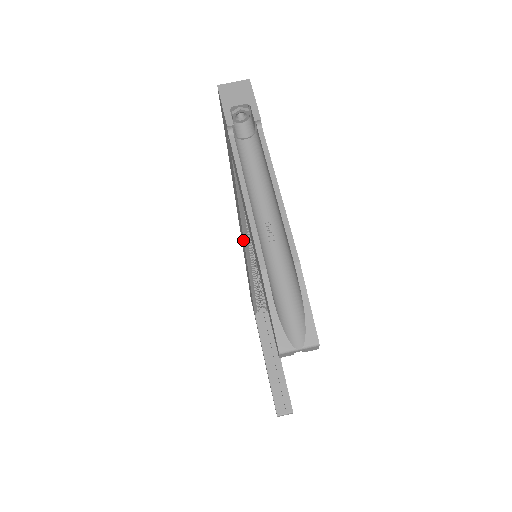
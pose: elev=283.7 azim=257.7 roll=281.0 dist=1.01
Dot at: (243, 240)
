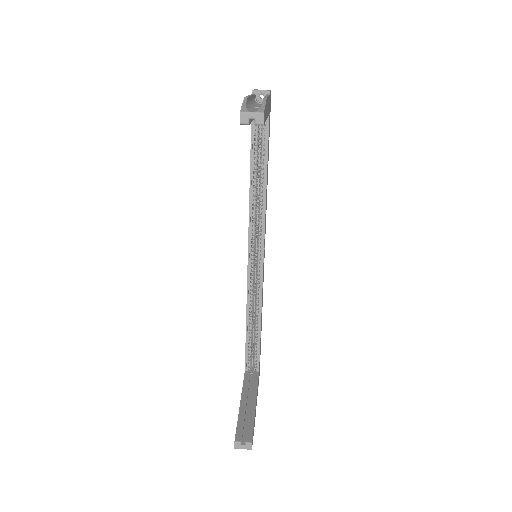
Dot at: (249, 224)
